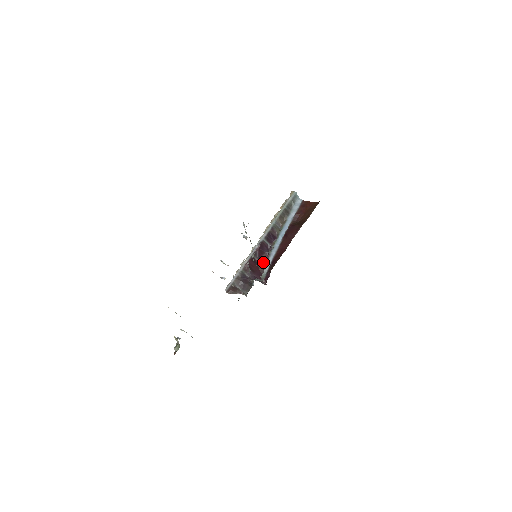
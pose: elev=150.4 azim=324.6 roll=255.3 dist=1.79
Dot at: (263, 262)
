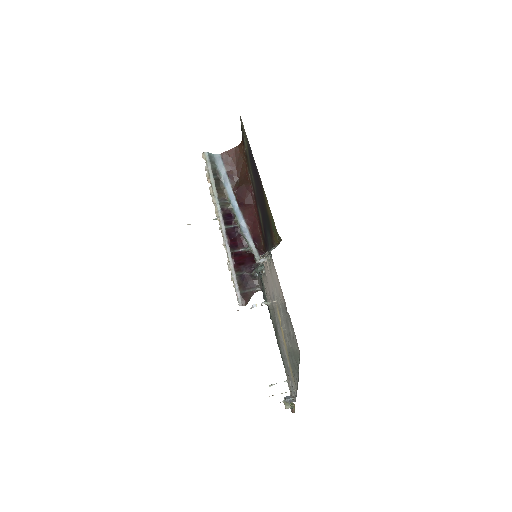
Dot at: (243, 247)
